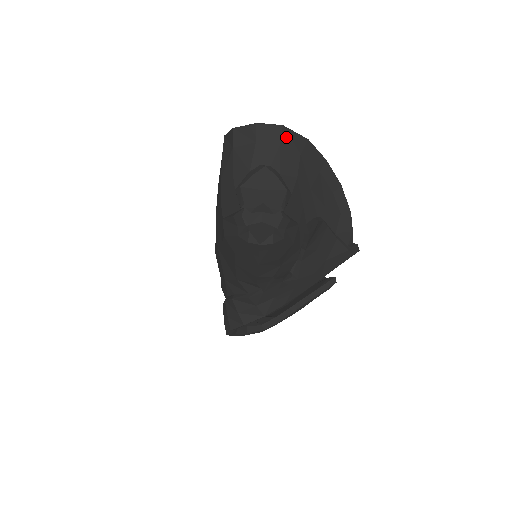
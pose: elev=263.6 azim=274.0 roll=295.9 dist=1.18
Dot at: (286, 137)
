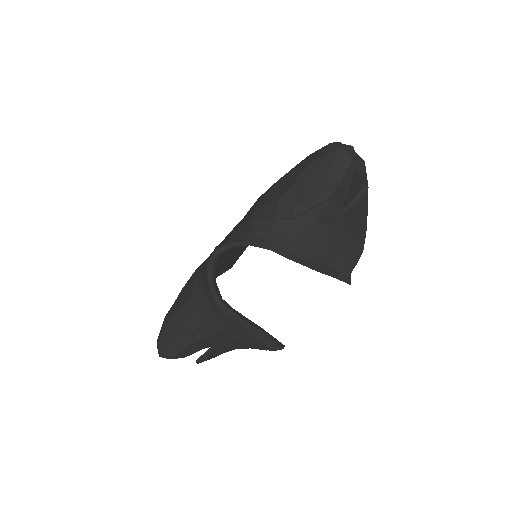
Dot at: (363, 167)
